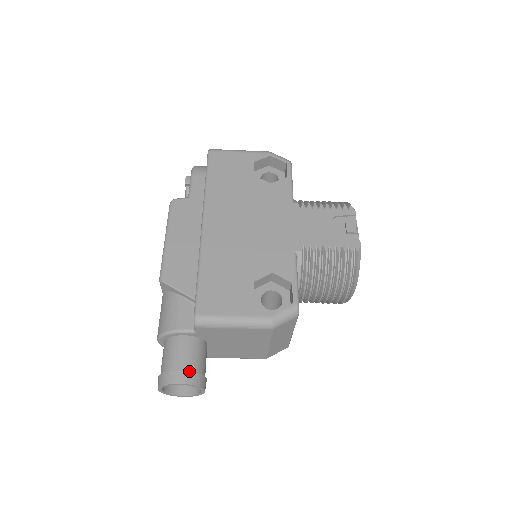
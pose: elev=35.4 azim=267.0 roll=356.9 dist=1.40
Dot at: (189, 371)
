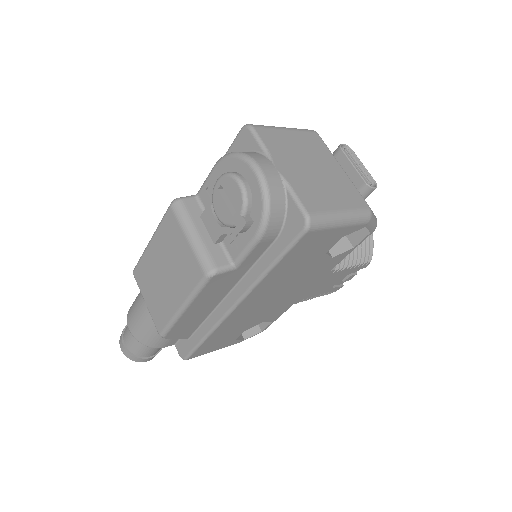
Dot at: (157, 353)
